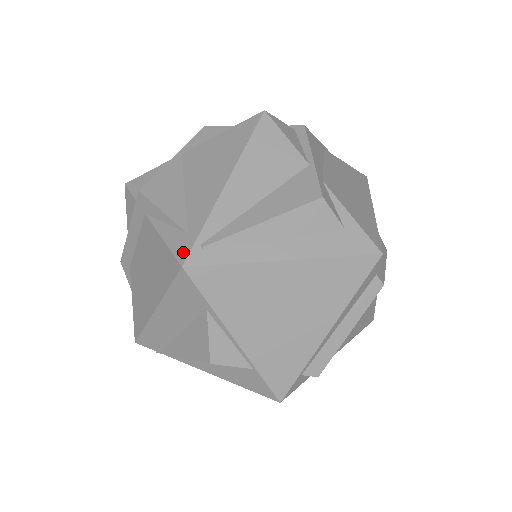
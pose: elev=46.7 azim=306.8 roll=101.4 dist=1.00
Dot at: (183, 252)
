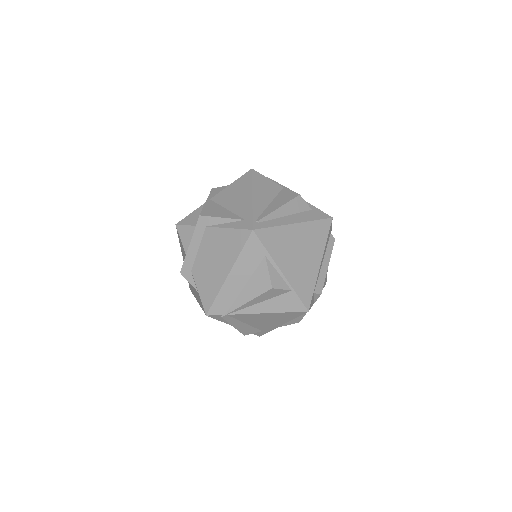
Dot at: (248, 226)
